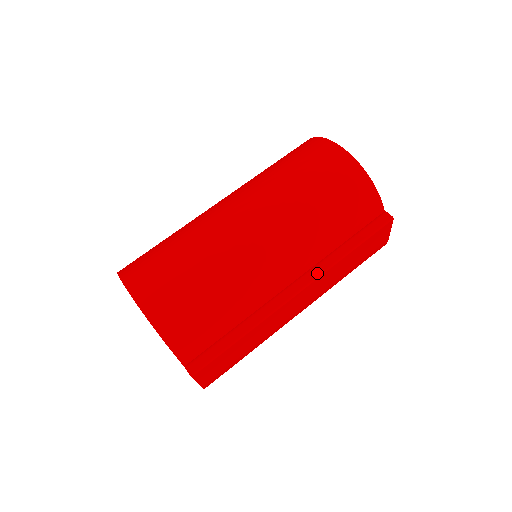
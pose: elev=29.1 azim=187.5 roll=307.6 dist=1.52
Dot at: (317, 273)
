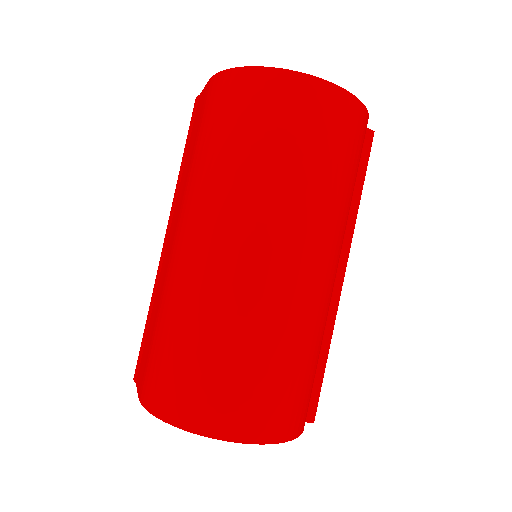
Dot at: (349, 244)
